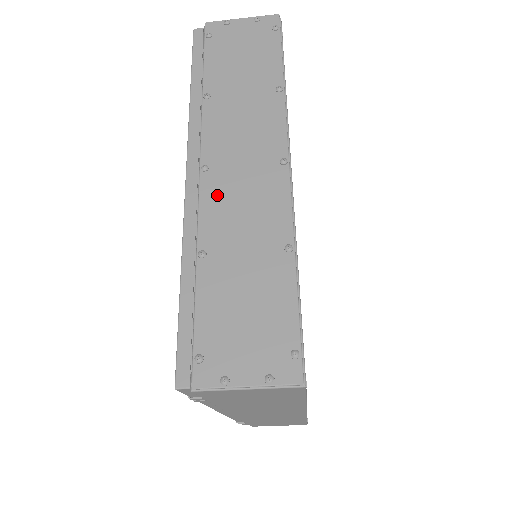
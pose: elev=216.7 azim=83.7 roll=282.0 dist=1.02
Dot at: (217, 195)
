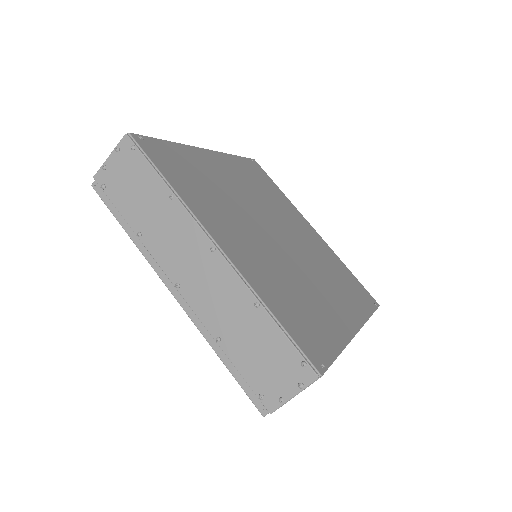
Dot at: (197, 298)
